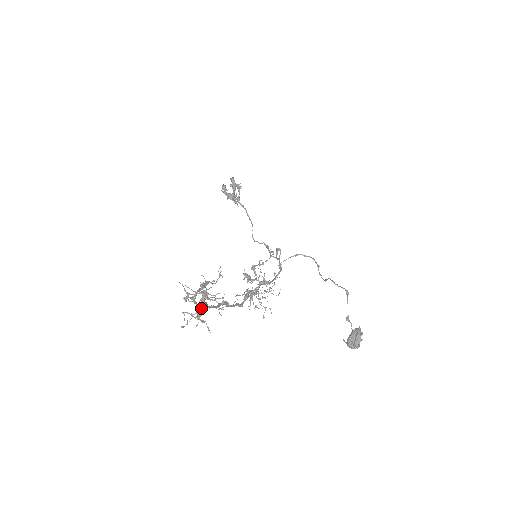
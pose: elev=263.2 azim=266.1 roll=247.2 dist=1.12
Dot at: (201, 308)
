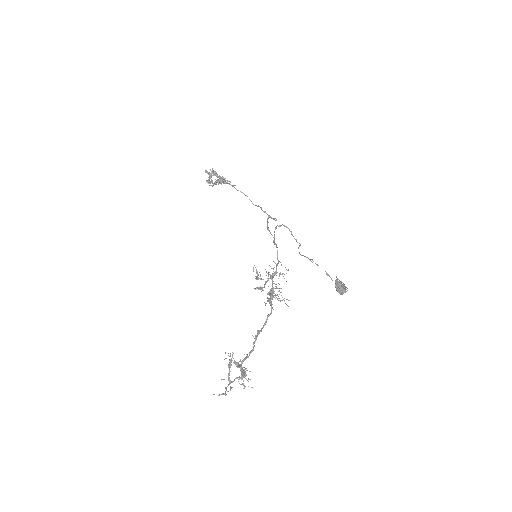
Dot at: (241, 375)
